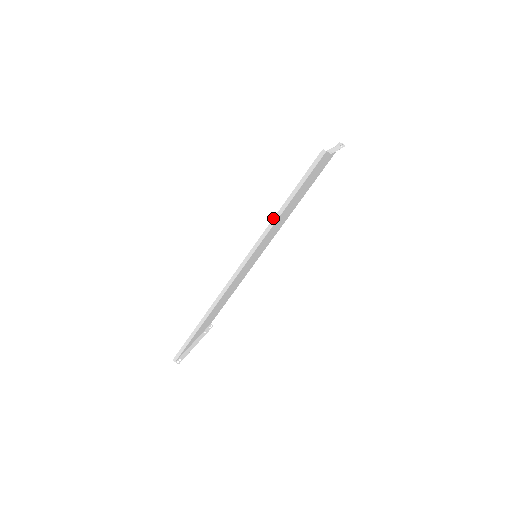
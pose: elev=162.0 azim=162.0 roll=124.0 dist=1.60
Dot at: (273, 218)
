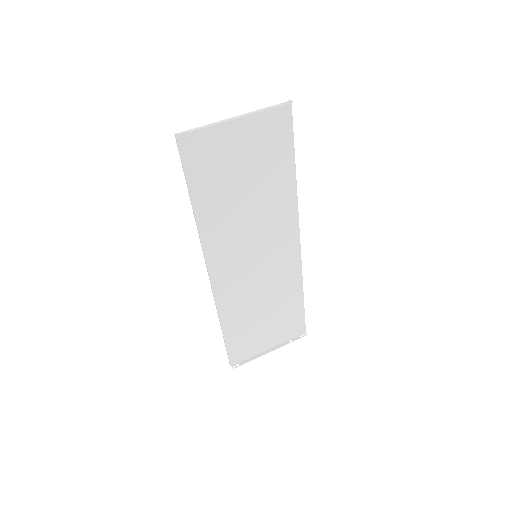
Dot at: (194, 216)
